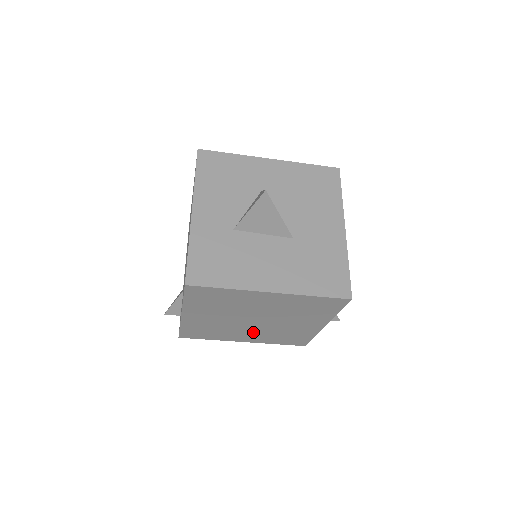
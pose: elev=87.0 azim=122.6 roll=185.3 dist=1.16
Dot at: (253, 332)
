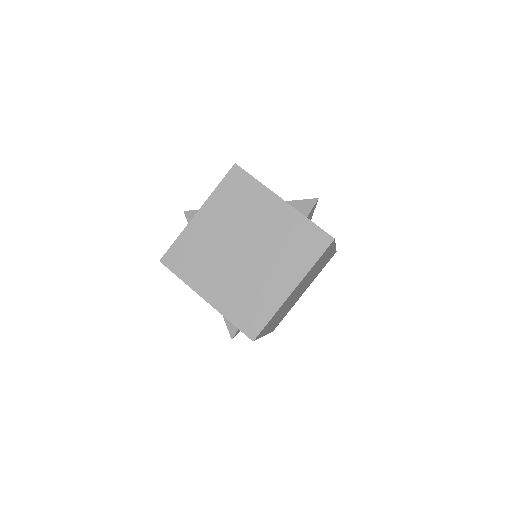
Dot at: (271, 267)
